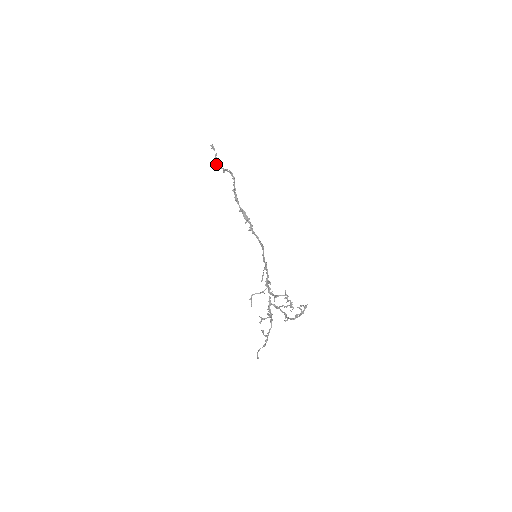
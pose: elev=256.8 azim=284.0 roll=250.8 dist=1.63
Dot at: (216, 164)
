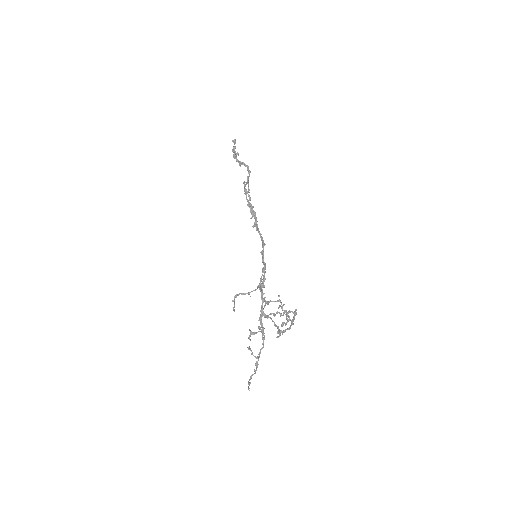
Dot at: occluded
